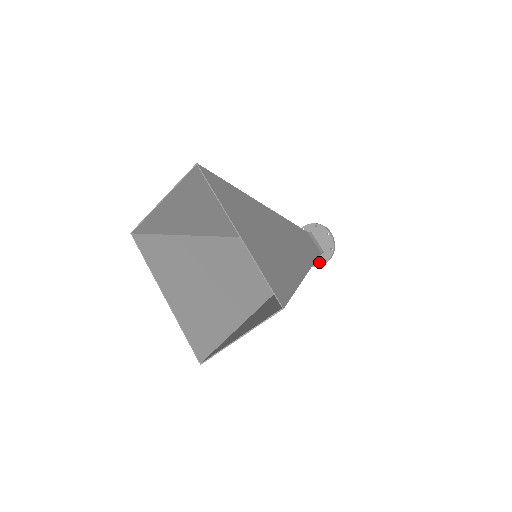
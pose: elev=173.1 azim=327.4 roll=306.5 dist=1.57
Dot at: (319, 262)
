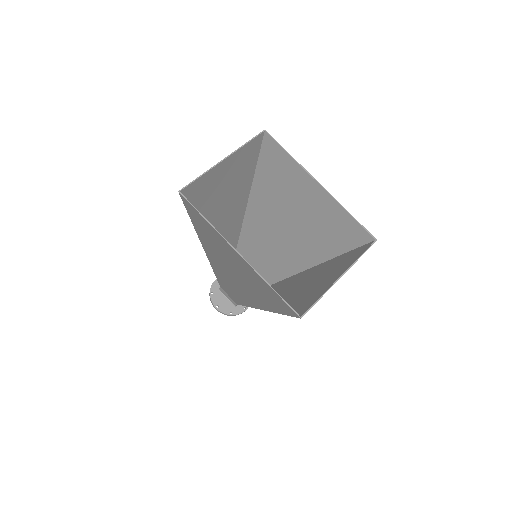
Dot at: (240, 309)
